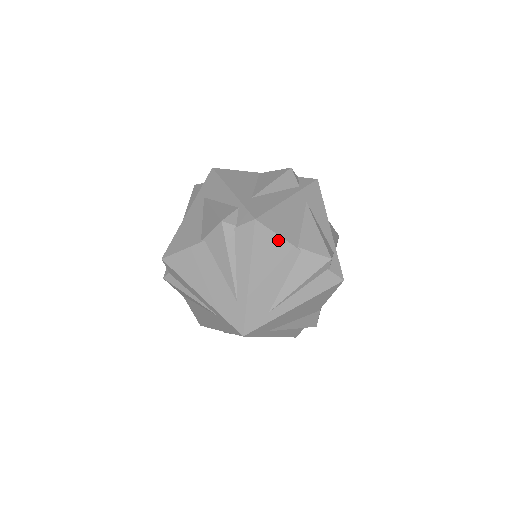
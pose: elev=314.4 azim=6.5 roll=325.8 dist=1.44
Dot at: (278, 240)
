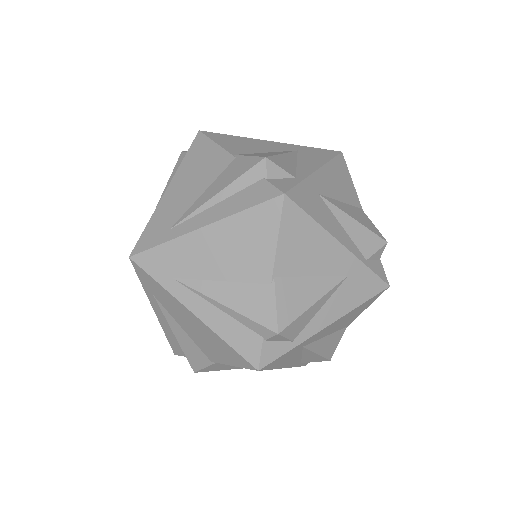
Dot at: (214, 148)
